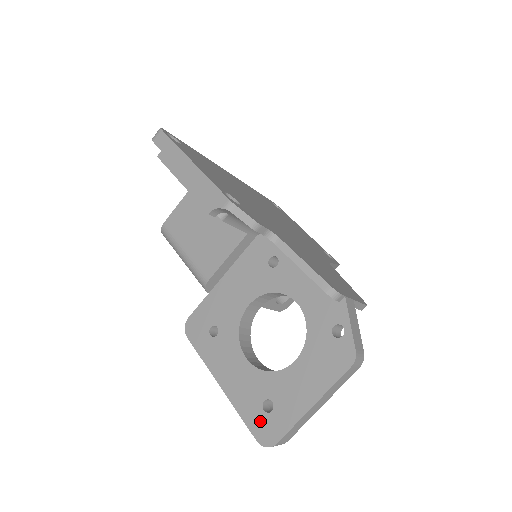
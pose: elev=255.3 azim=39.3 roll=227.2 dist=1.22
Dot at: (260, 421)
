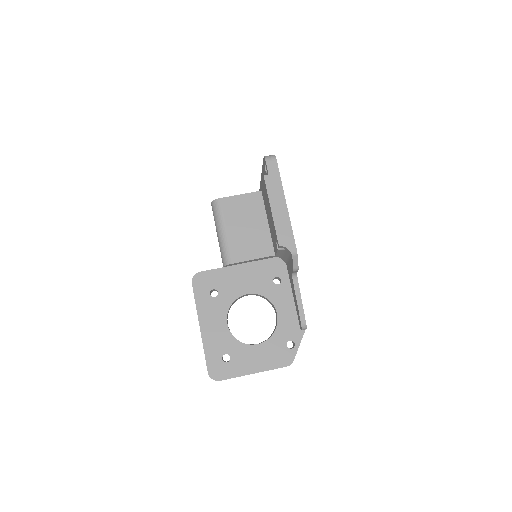
Dot at: (216, 363)
